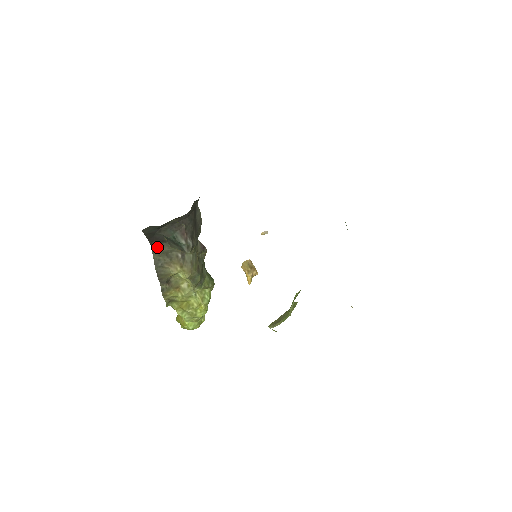
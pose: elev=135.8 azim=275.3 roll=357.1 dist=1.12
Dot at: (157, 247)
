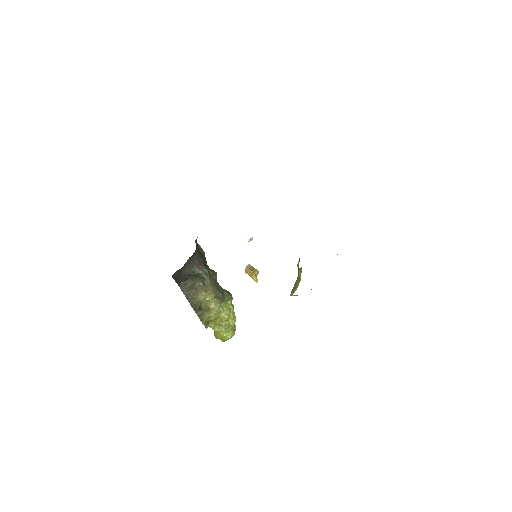
Dot at: (183, 286)
